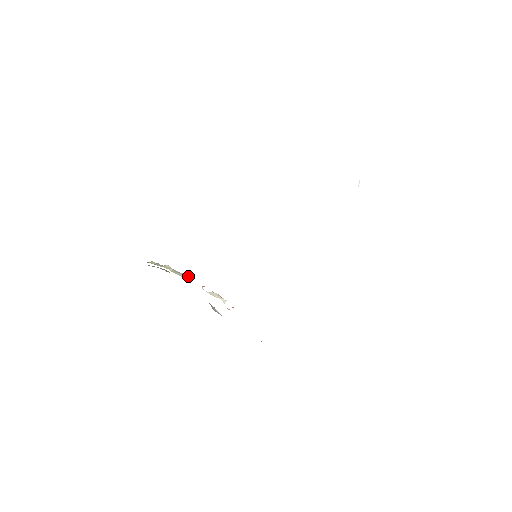
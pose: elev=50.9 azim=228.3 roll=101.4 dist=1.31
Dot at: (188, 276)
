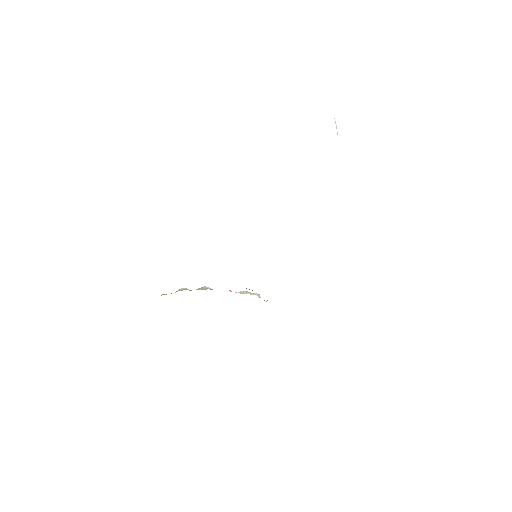
Dot at: occluded
